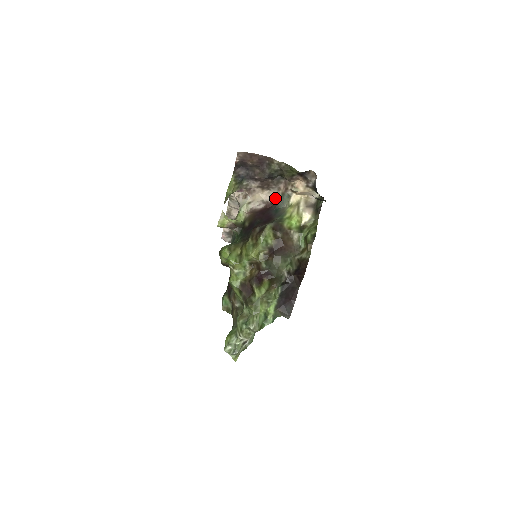
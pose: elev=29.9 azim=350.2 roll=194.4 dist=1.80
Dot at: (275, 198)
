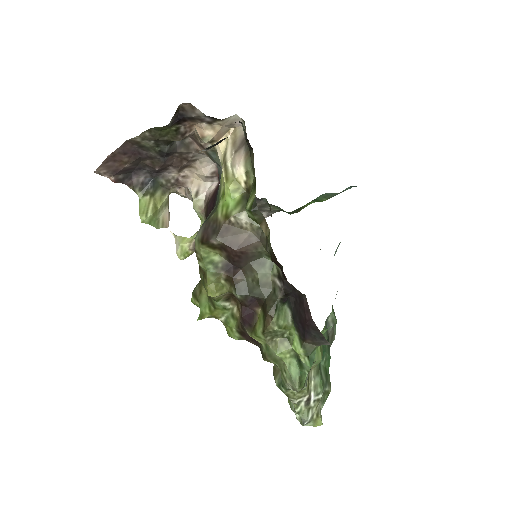
Dot at: occluded
